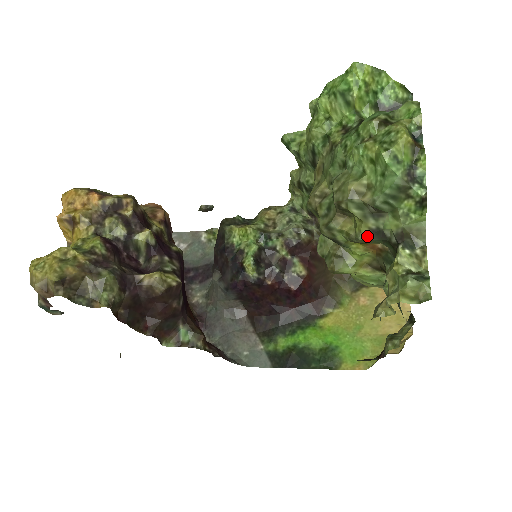
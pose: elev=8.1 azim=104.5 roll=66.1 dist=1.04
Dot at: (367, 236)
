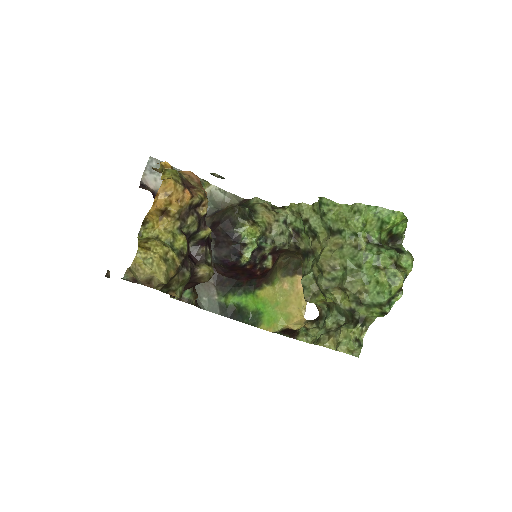
Dot at: (346, 309)
